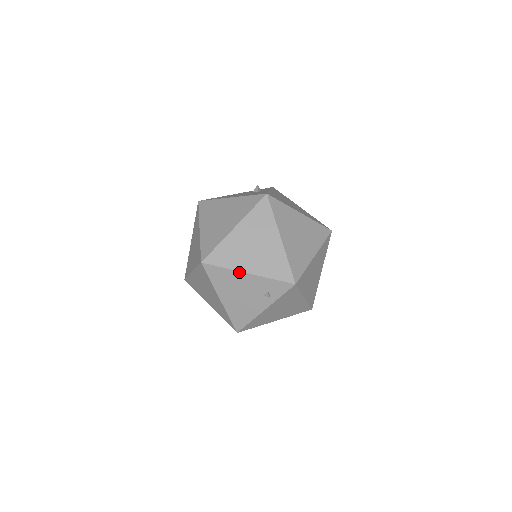
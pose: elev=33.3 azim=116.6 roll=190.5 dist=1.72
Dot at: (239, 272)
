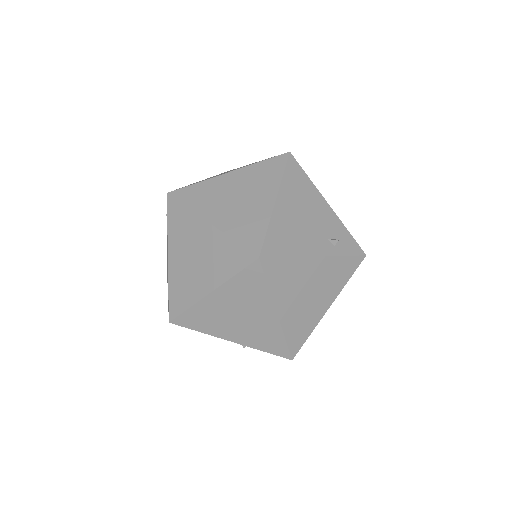
Dot at: (320, 194)
